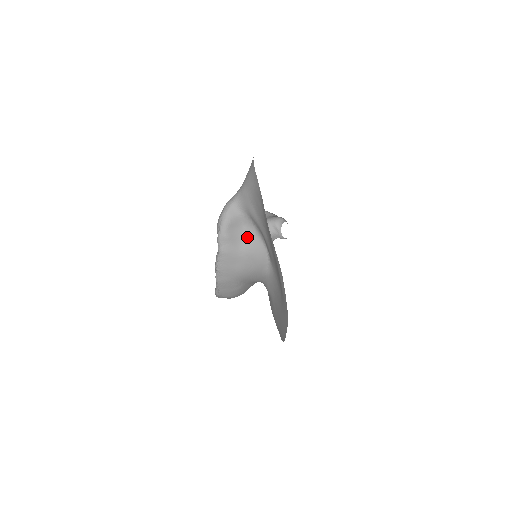
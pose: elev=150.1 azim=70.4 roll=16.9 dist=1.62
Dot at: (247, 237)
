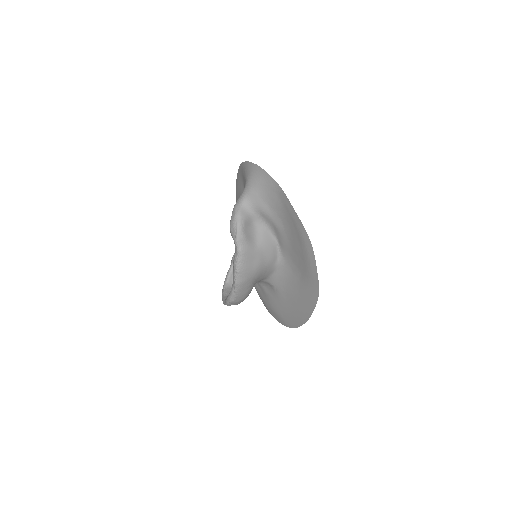
Dot at: (259, 234)
